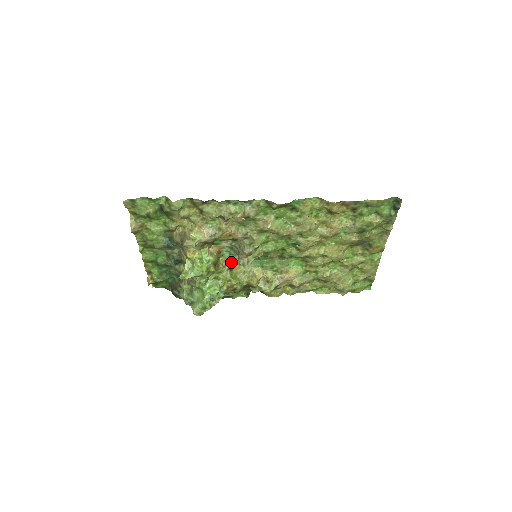
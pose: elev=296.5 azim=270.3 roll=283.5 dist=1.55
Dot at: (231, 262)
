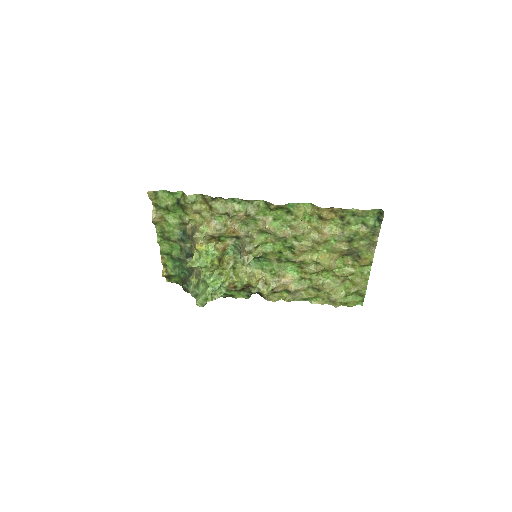
Dot at: (235, 261)
